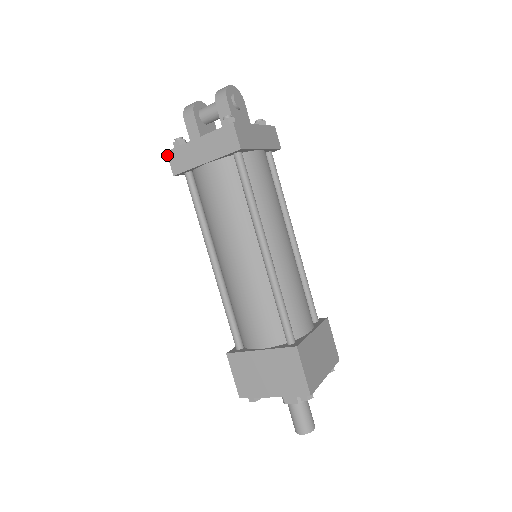
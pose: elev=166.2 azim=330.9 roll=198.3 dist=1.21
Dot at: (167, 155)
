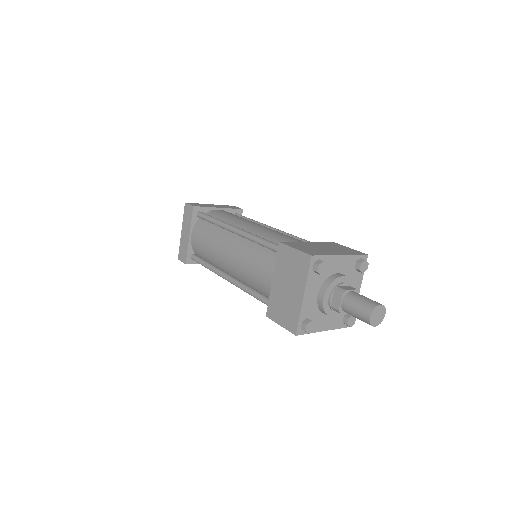
Dot at: occluded
